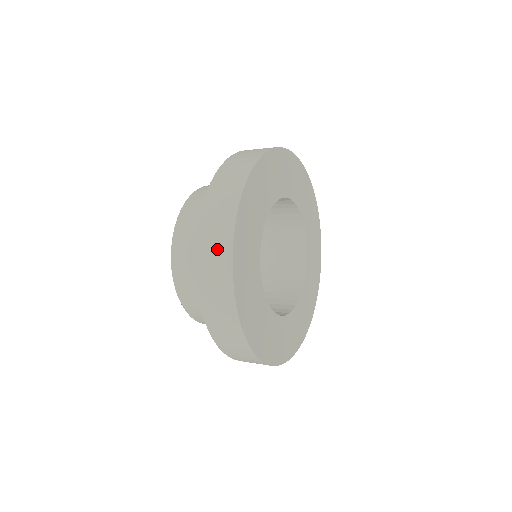
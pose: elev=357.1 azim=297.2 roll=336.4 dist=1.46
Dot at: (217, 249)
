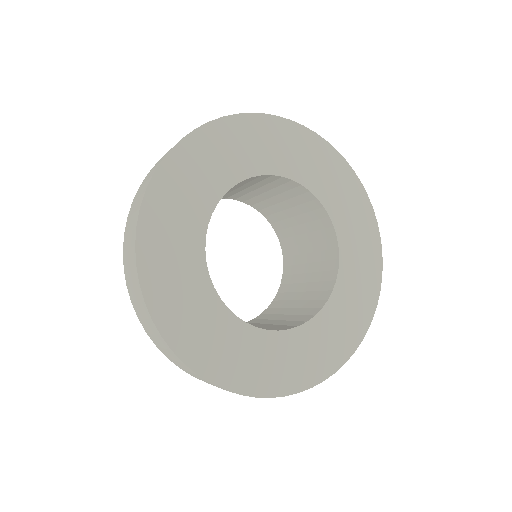
Dot at: (139, 302)
